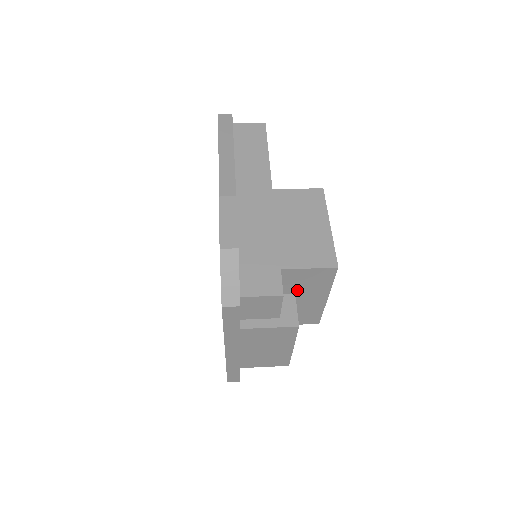
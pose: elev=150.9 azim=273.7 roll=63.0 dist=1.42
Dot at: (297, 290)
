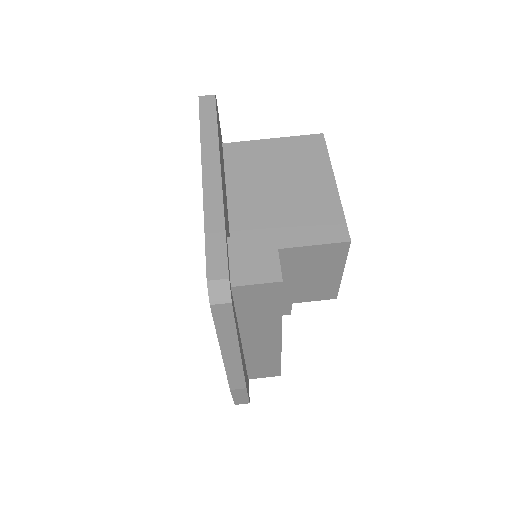
Dot at: occluded
